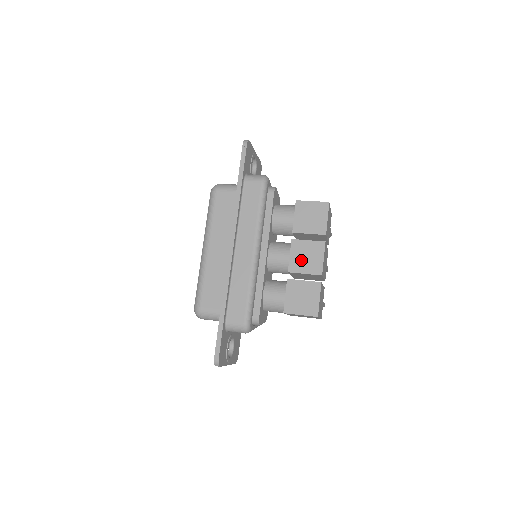
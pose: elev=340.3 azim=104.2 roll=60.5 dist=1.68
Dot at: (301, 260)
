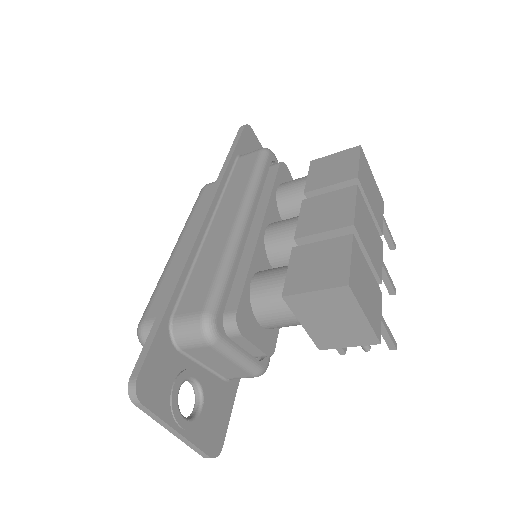
Dot at: (317, 218)
